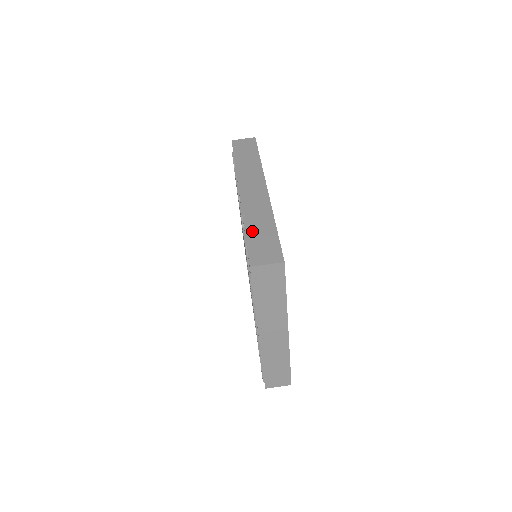
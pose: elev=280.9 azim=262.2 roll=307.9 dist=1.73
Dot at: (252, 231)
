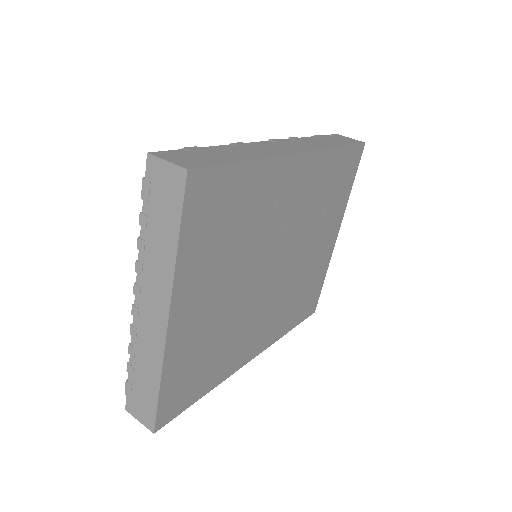
Dot at: (214, 149)
